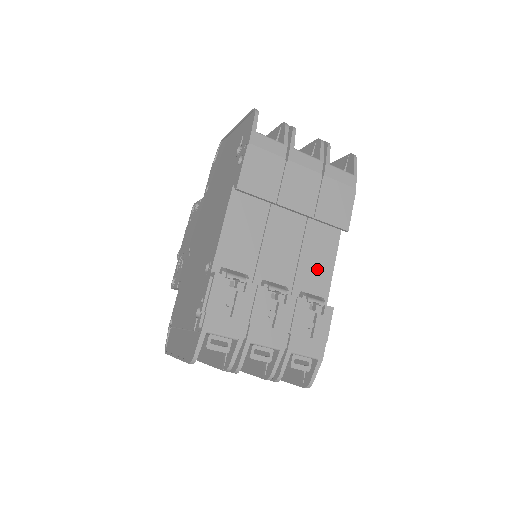
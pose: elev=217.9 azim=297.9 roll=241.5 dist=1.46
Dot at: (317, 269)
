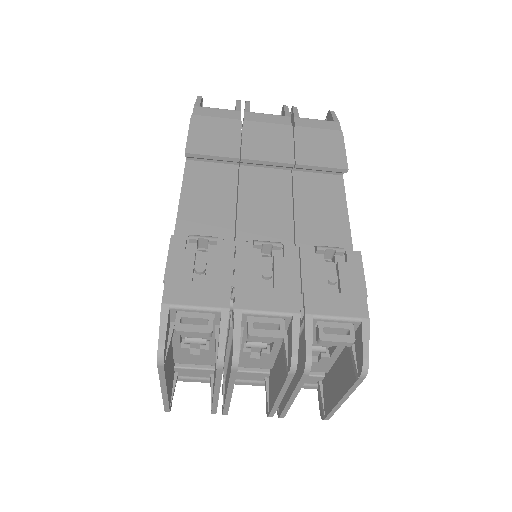
Dot at: (324, 222)
